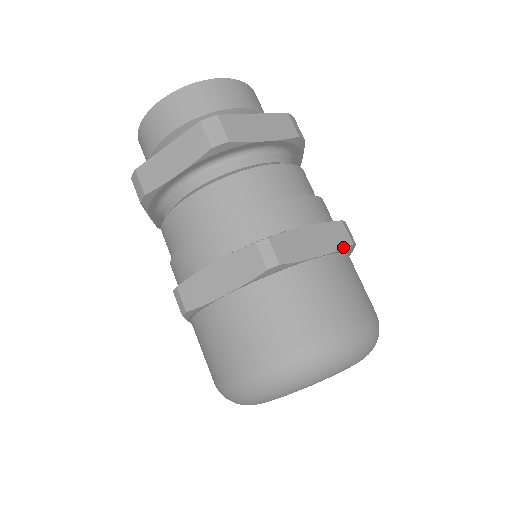
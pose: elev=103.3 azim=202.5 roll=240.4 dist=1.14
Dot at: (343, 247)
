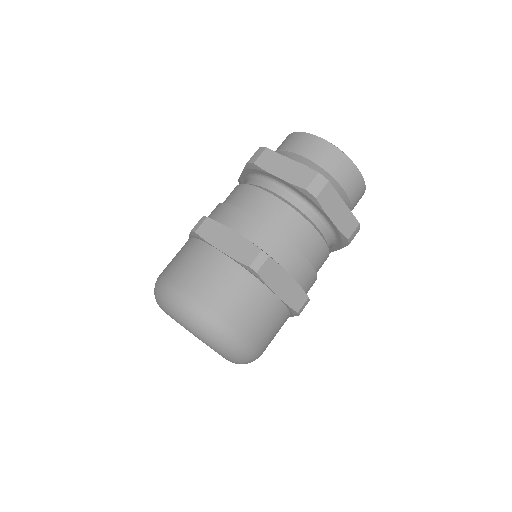
Dot at: (240, 261)
